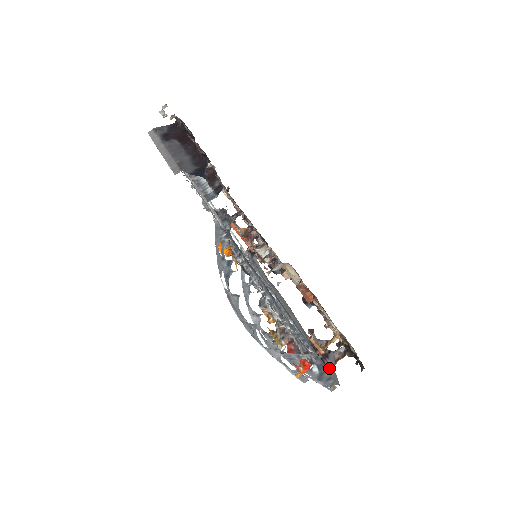
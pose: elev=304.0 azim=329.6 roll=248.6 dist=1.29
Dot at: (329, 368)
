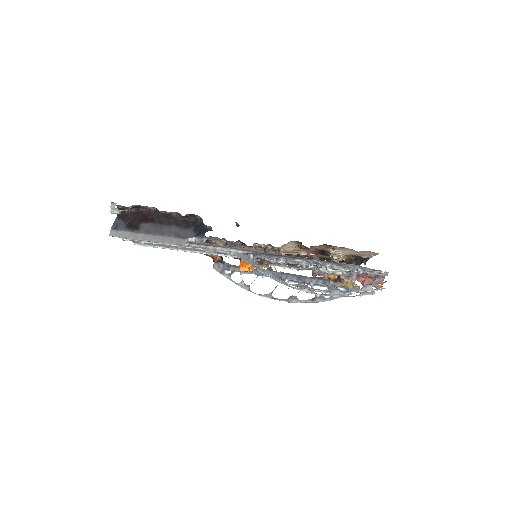
Dot at: occluded
